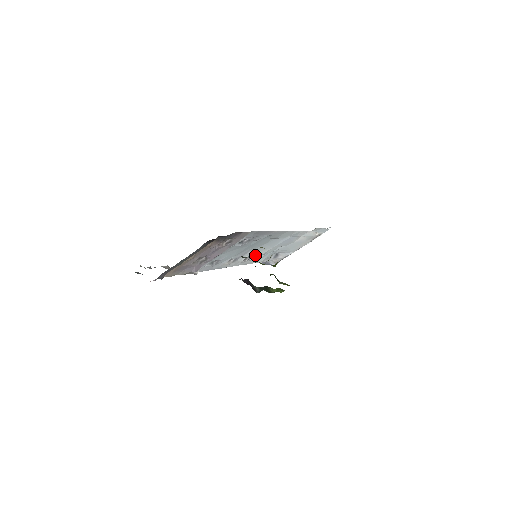
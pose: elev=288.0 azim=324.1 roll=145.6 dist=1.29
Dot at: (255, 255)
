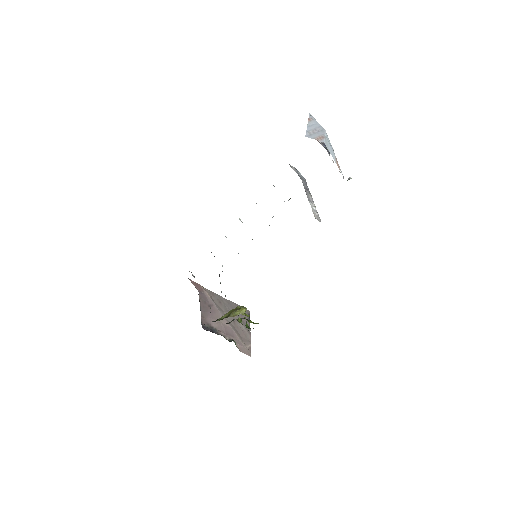
Dot at: occluded
